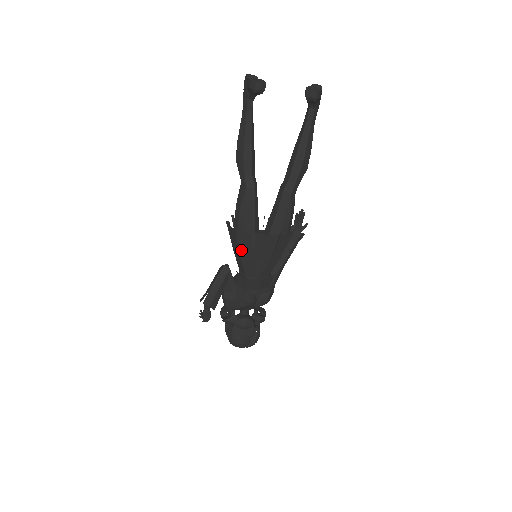
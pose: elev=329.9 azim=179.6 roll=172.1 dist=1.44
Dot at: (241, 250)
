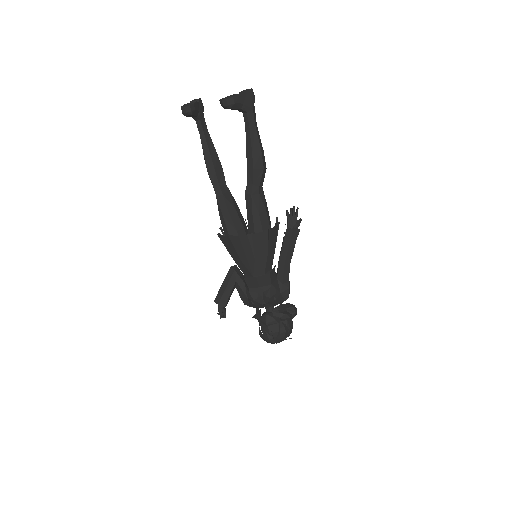
Dot at: (230, 252)
